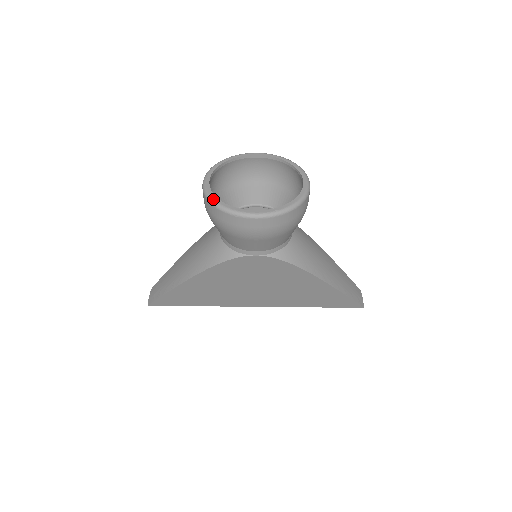
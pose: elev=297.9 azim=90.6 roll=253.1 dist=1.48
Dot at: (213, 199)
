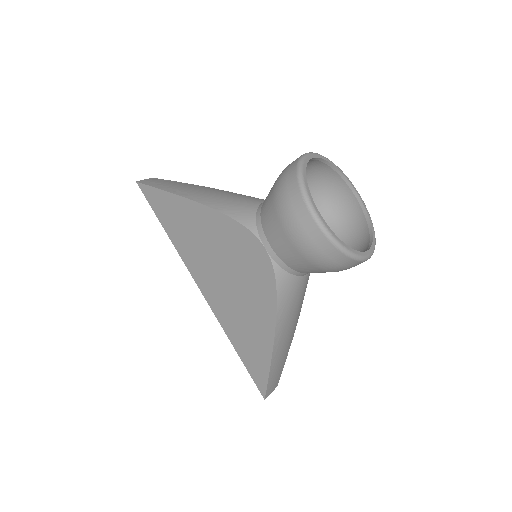
Dot at: (303, 167)
